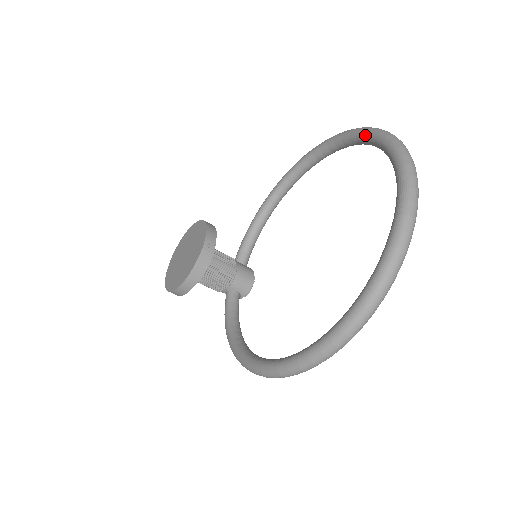
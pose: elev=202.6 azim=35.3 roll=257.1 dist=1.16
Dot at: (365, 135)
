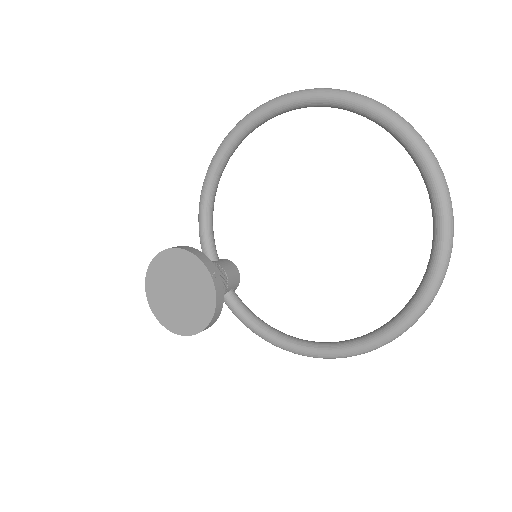
Dot at: (333, 101)
